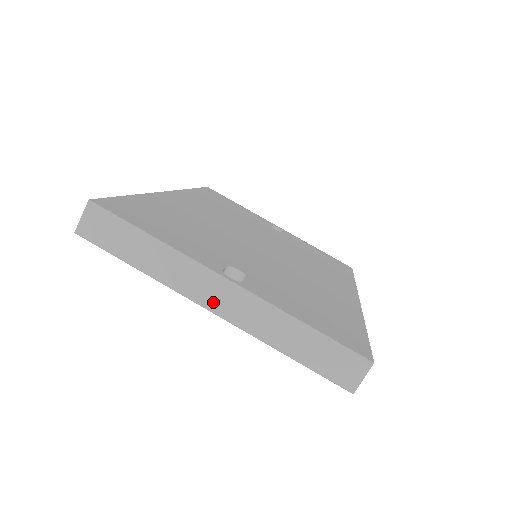
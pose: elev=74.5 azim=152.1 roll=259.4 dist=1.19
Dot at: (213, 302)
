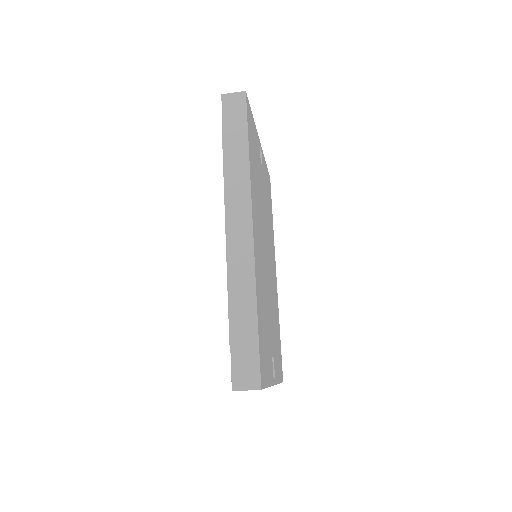
Dot at: occluded
